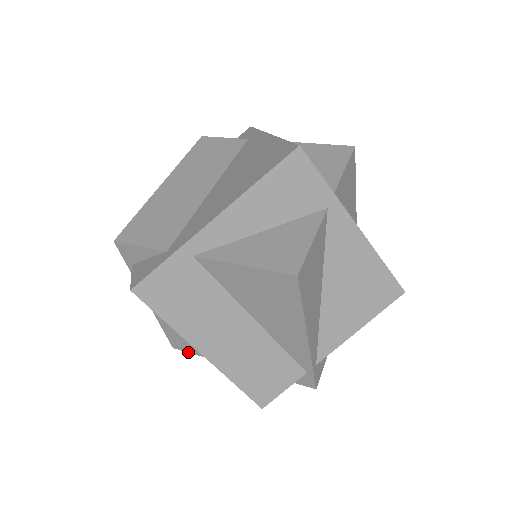
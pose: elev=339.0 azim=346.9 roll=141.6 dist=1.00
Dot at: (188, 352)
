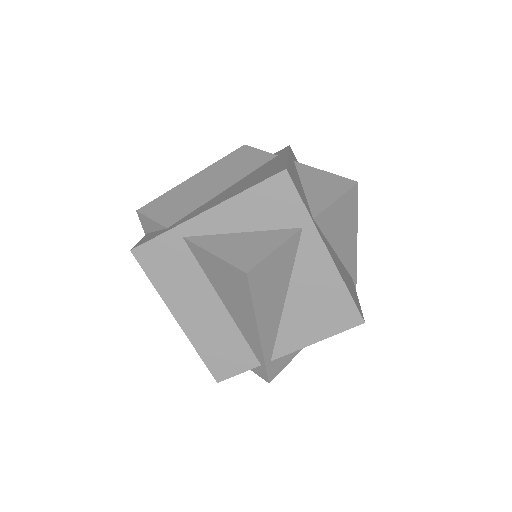
Dot at: occluded
